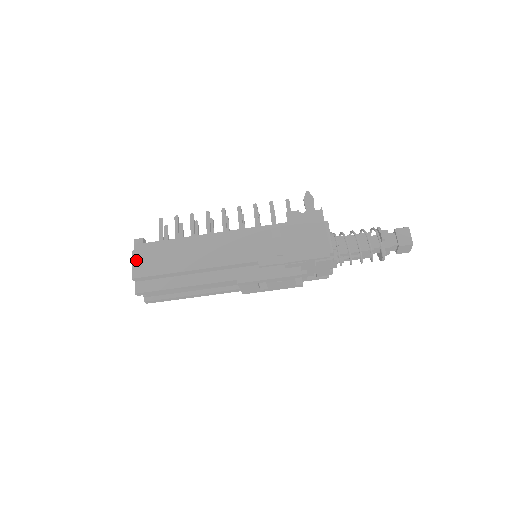
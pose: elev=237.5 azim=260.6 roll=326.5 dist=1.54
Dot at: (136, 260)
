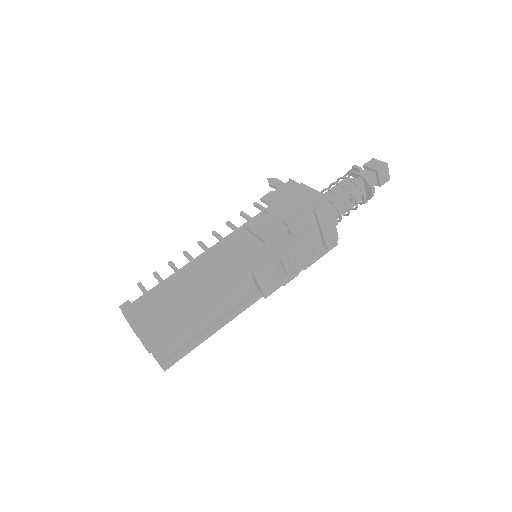
Dot at: (130, 316)
